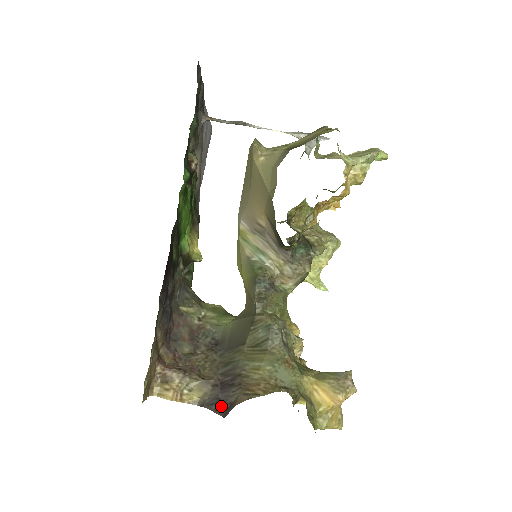
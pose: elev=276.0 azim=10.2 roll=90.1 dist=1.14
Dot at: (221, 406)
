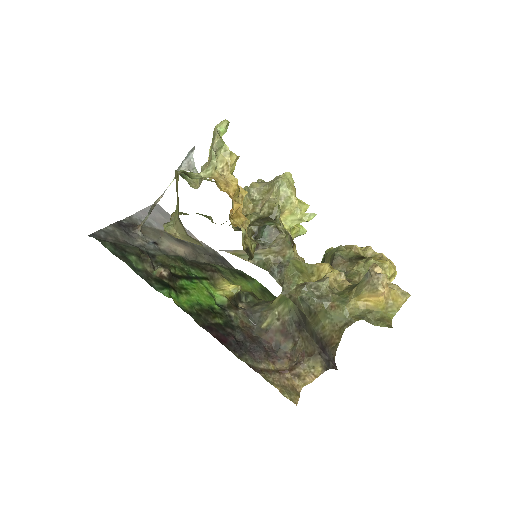
Dot at: (332, 364)
